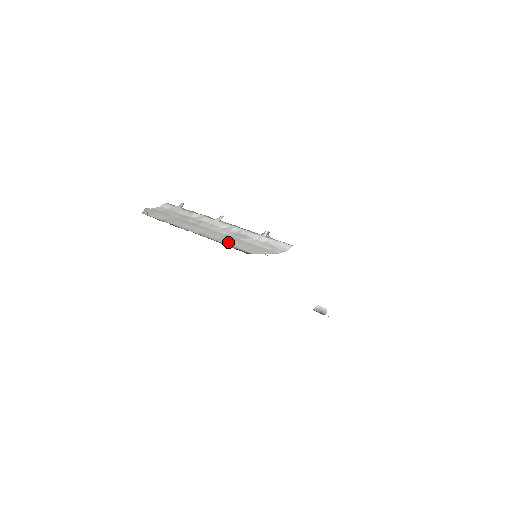
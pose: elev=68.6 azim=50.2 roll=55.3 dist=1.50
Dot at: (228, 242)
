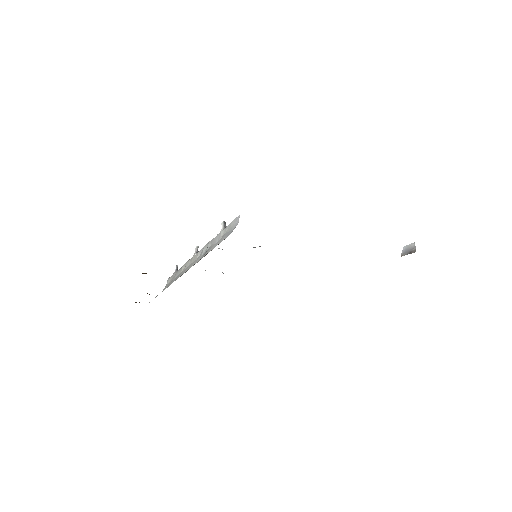
Dot at: occluded
